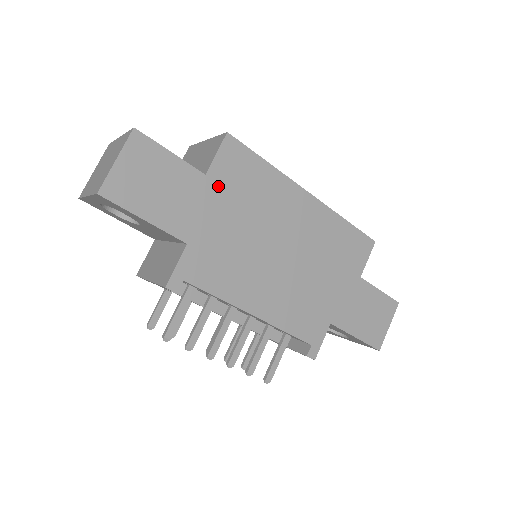
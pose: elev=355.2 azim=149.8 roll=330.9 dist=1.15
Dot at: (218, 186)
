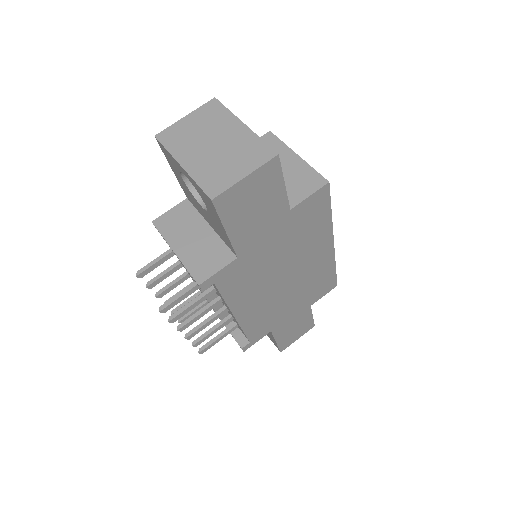
Dot at: (290, 221)
